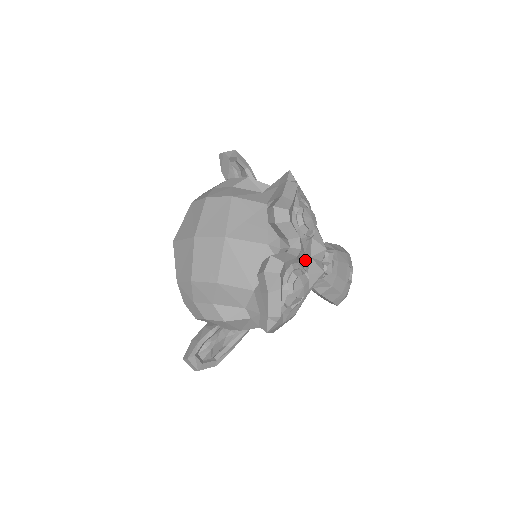
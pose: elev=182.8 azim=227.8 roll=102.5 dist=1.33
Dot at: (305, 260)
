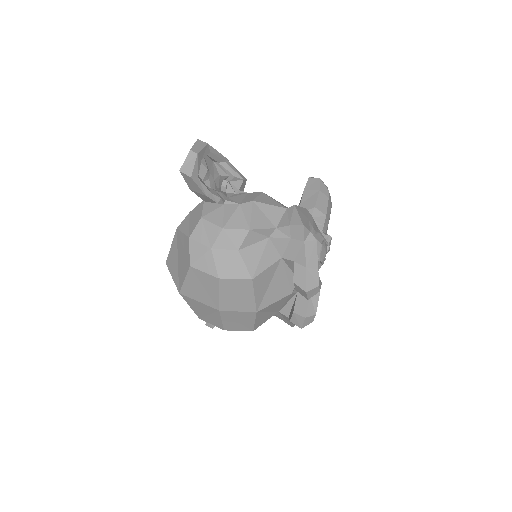
Dot at: occluded
